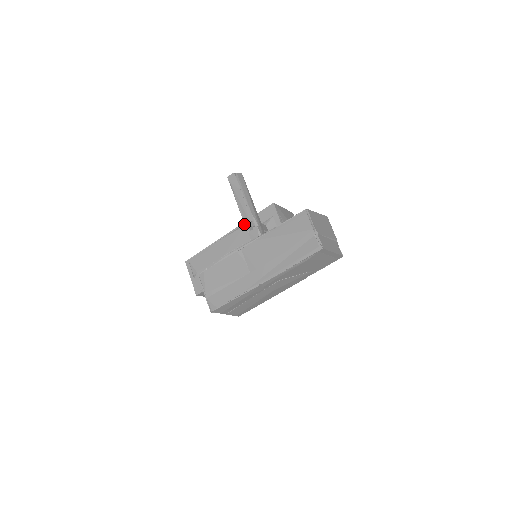
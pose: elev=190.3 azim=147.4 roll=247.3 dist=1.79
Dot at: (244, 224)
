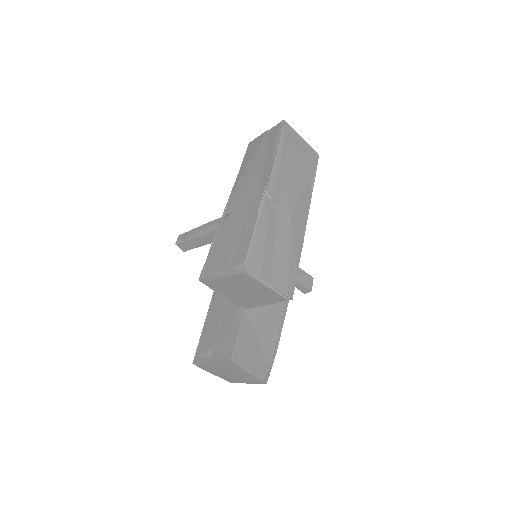
Dot at: occluded
